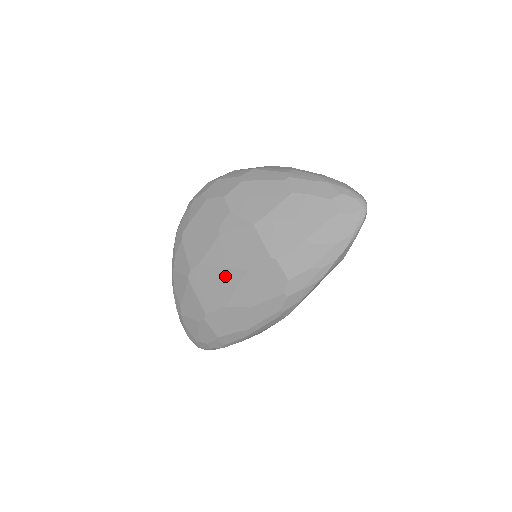
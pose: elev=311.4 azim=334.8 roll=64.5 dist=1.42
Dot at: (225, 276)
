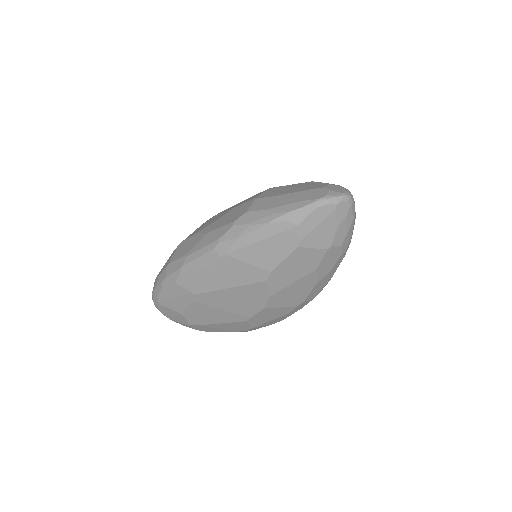
Dot at: occluded
